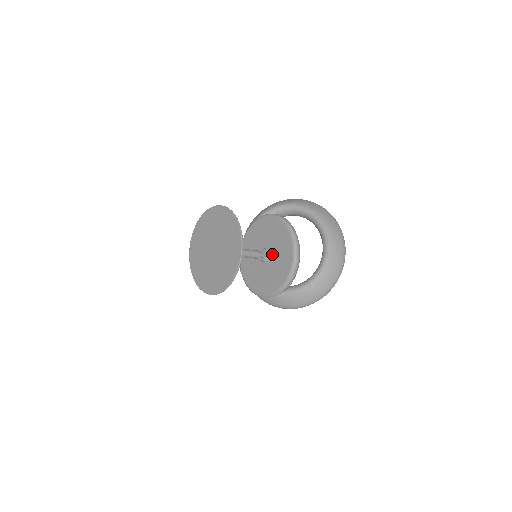
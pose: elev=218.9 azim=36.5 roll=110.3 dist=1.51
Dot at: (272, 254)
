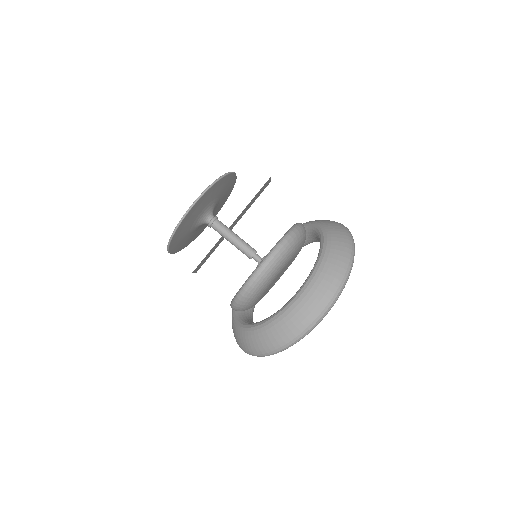
Dot at: occluded
